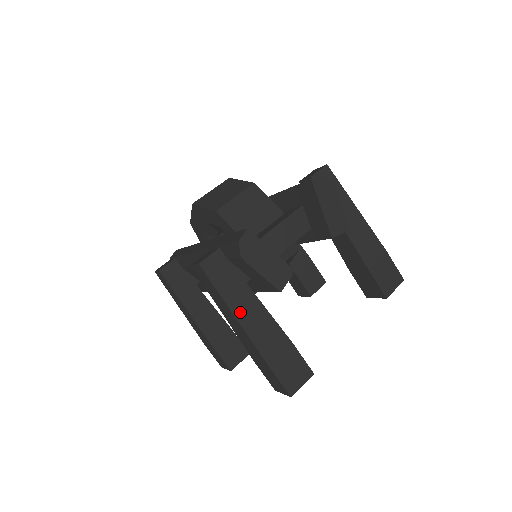
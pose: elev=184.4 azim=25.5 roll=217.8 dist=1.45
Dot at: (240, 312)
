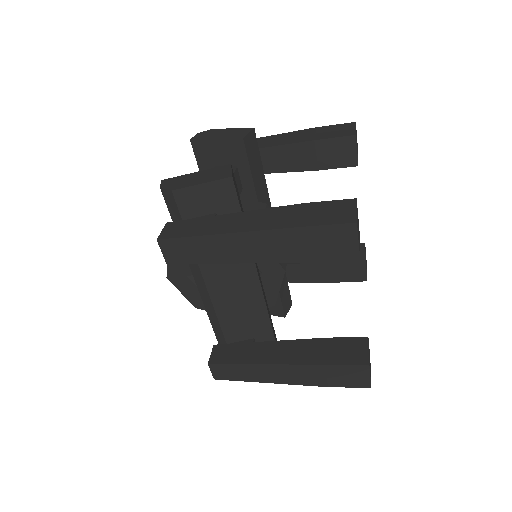
Dot at: (227, 229)
